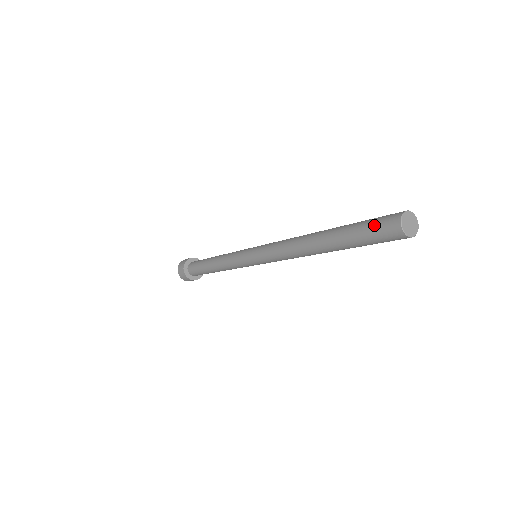
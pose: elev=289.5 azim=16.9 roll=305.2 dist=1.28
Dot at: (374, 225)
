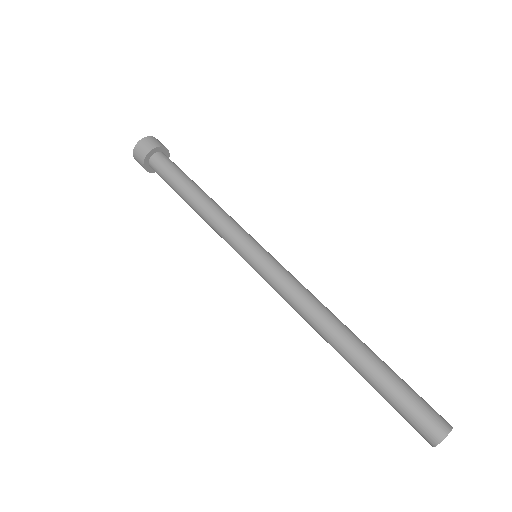
Dot at: (415, 411)
